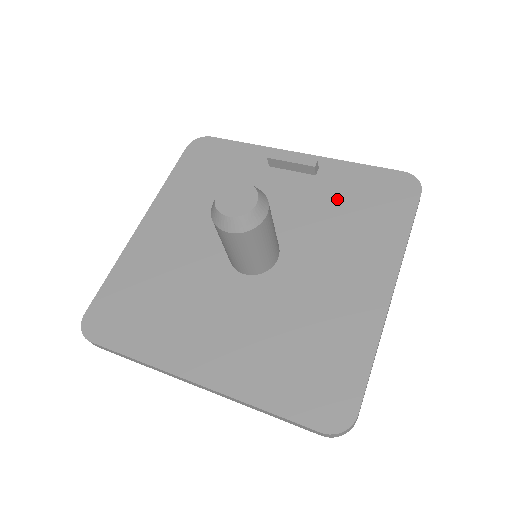
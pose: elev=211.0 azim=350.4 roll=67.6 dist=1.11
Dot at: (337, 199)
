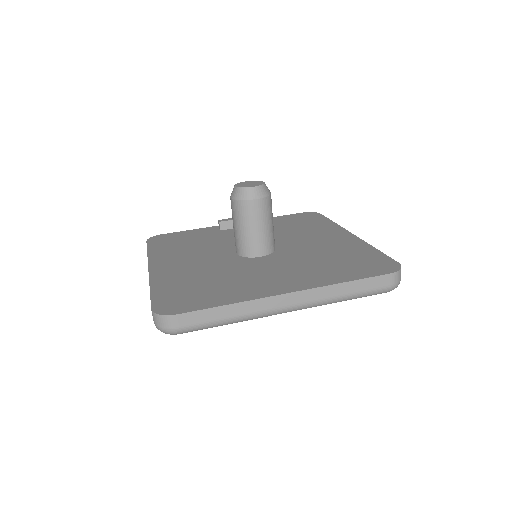
Dot at: (280, 226)
